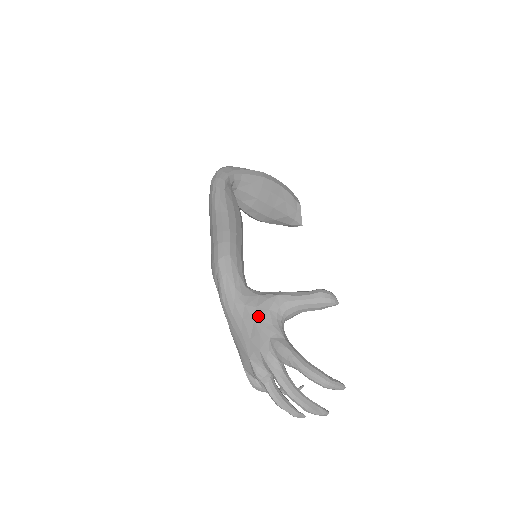
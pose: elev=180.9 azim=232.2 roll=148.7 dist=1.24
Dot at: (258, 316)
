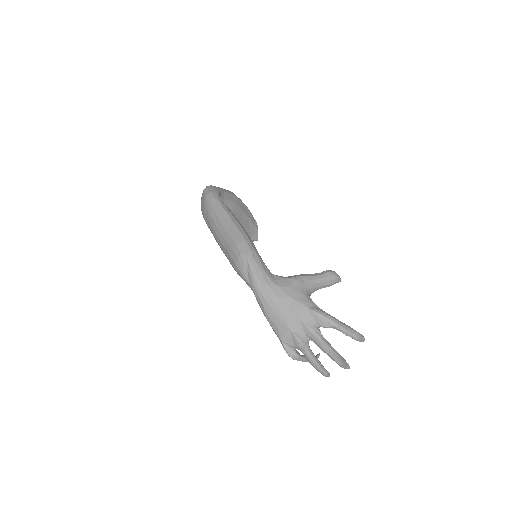
Dot at: (293, 293)
